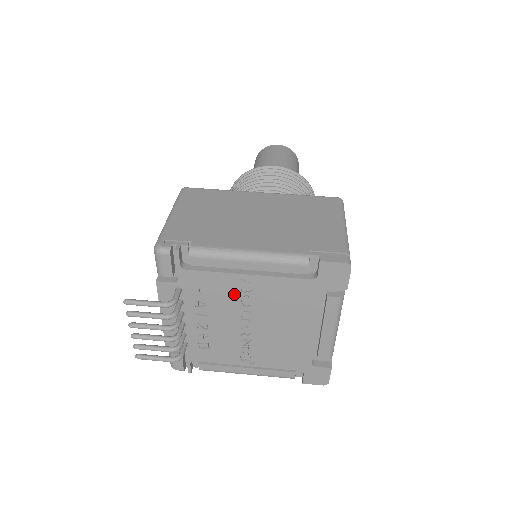
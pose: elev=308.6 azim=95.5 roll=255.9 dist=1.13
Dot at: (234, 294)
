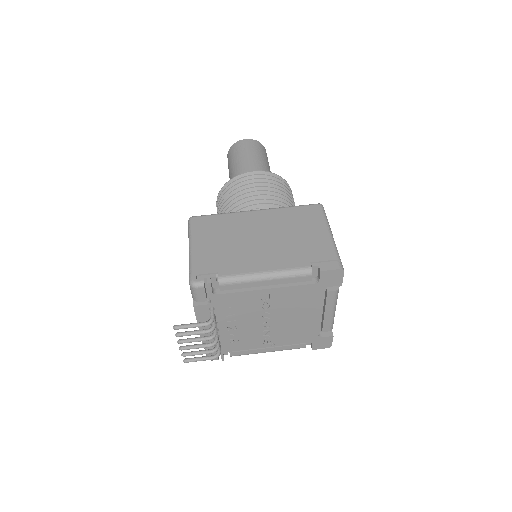
Dot at: (256, 303)
